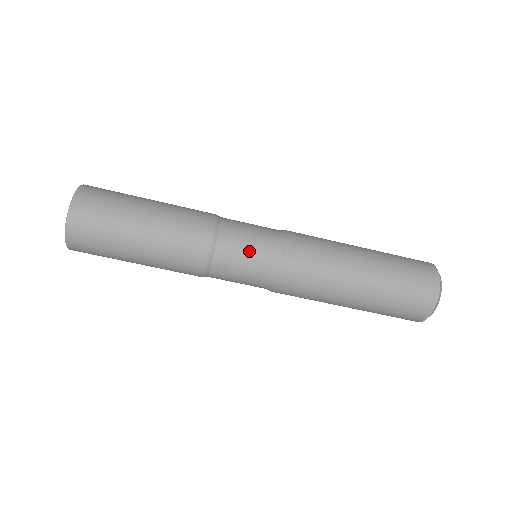
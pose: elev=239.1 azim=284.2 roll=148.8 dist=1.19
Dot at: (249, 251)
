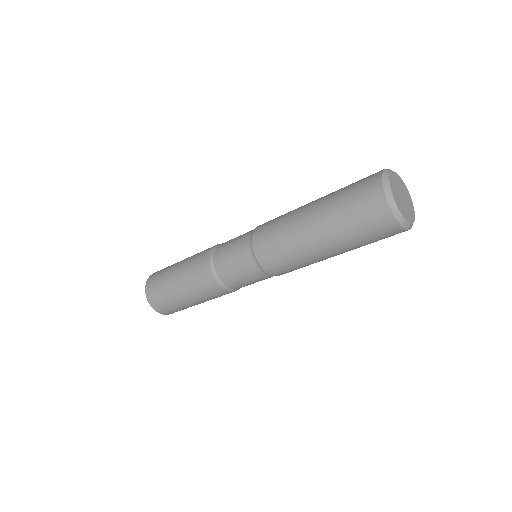
Dot at: (233, 260)
